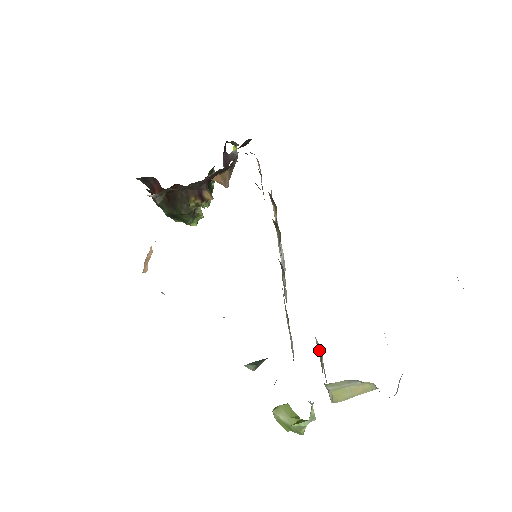
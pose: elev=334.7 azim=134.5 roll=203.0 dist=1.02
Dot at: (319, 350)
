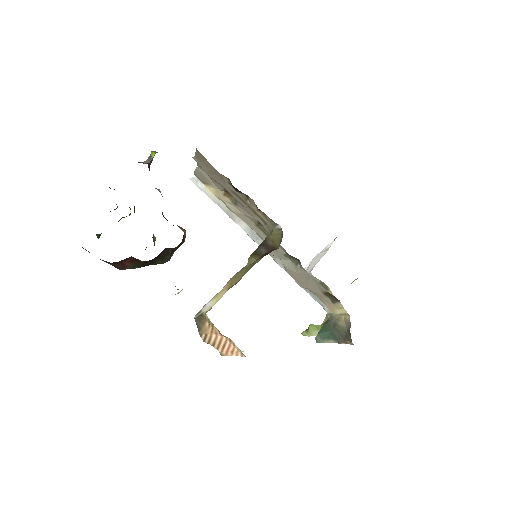
Dot at: (318, 282)
